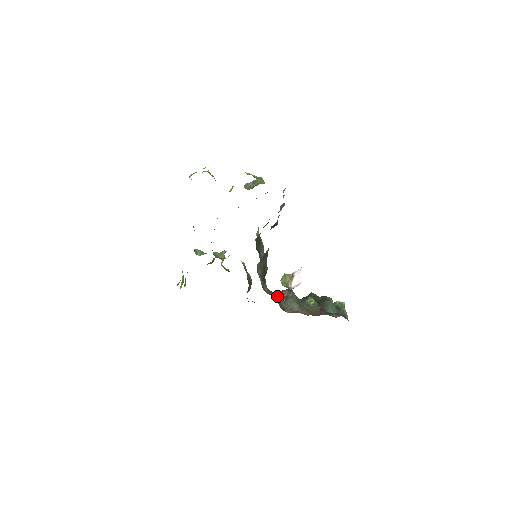
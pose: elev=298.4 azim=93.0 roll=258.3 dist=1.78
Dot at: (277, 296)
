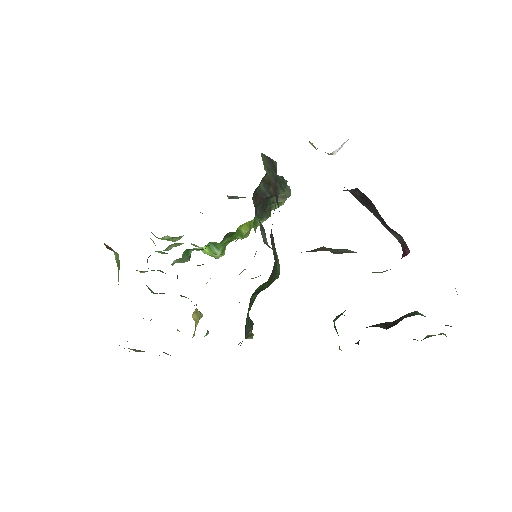
Dot at: occluded
